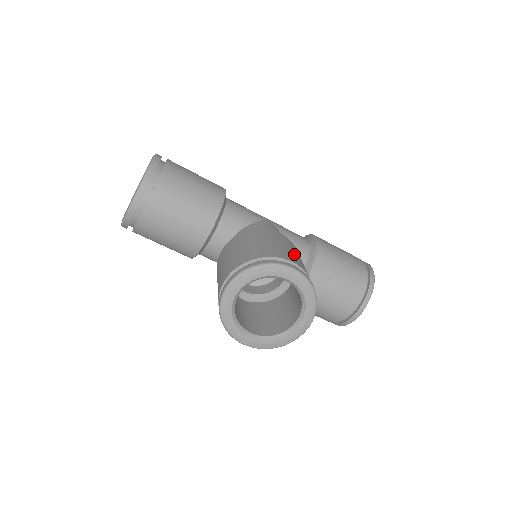
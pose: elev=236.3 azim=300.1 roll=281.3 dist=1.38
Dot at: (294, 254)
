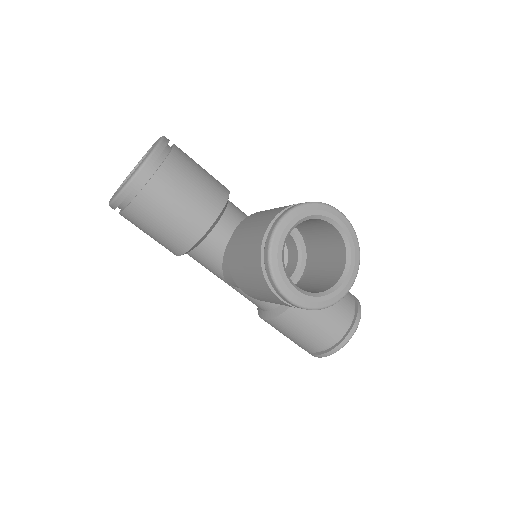
Dot at: occluded
